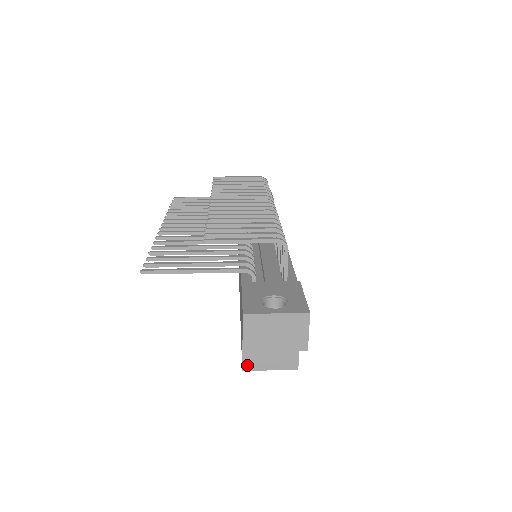
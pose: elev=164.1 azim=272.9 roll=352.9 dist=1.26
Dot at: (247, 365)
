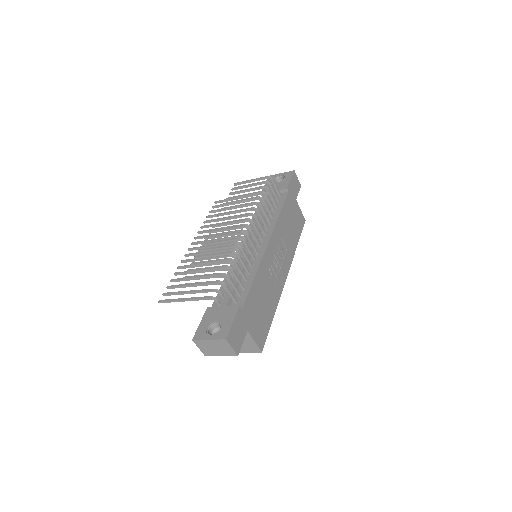
Dot at: occluded
